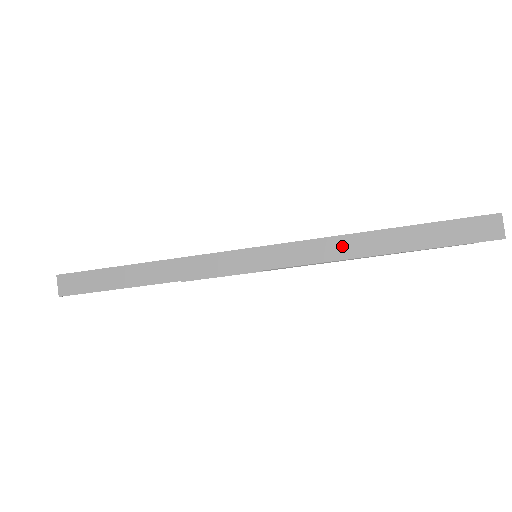
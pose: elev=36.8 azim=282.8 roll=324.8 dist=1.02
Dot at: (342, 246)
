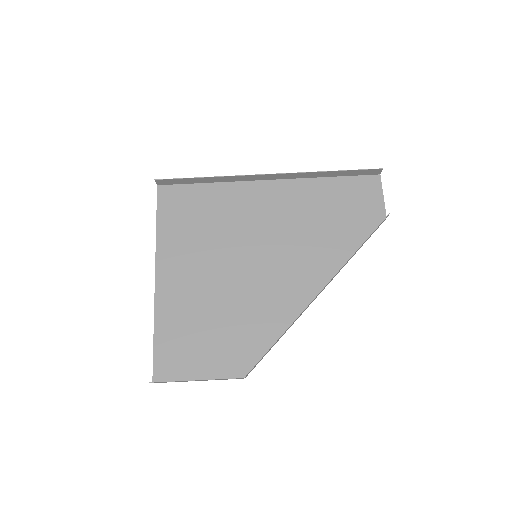
Dot at: (309, 175)
